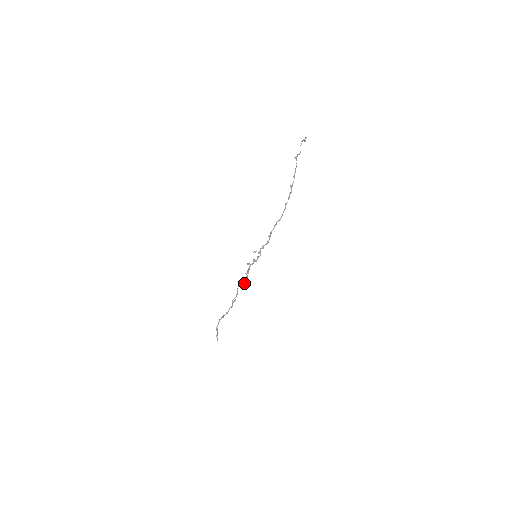
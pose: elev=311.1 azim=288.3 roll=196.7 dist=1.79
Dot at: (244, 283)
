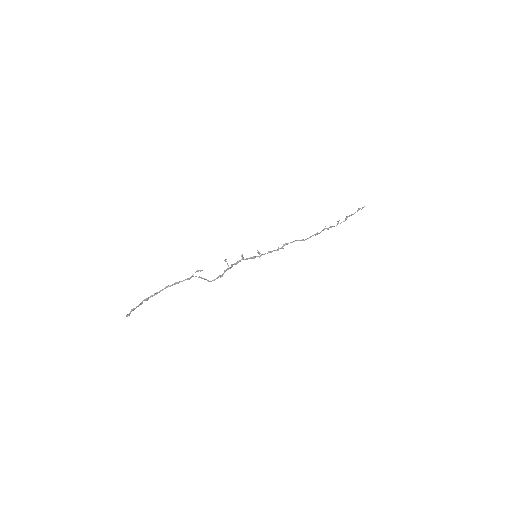
Dot at: (220, 275)
